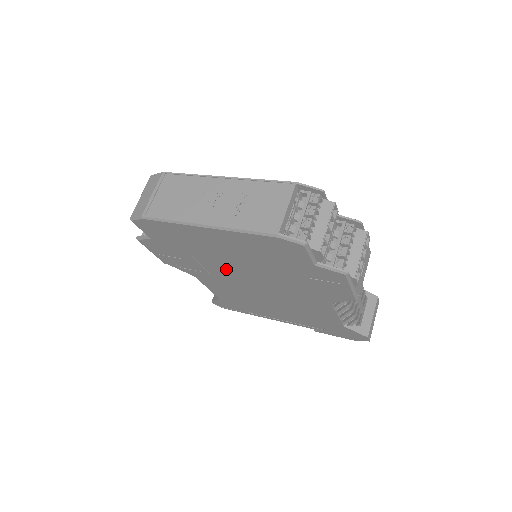
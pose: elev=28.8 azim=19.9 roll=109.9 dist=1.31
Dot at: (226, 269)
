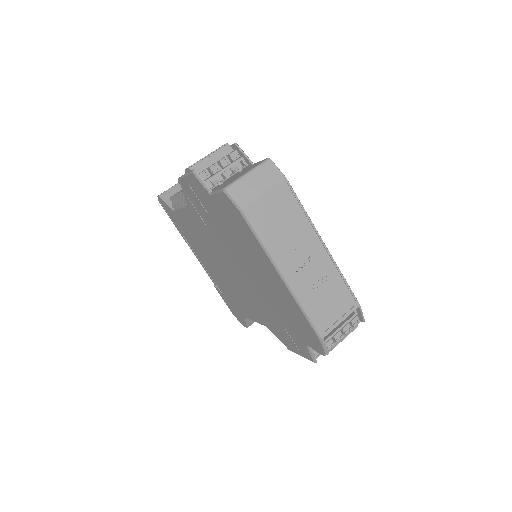
Dot at: (232, 254)
